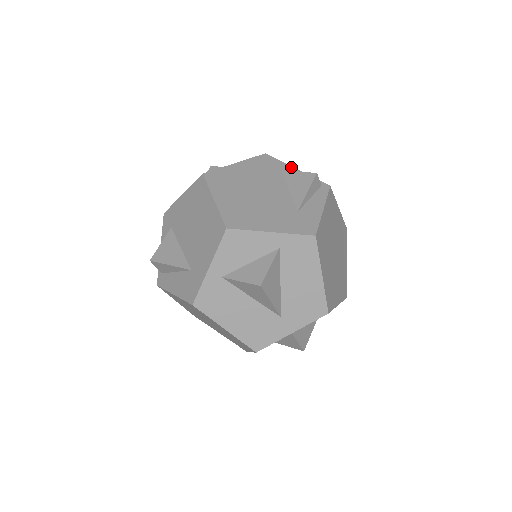
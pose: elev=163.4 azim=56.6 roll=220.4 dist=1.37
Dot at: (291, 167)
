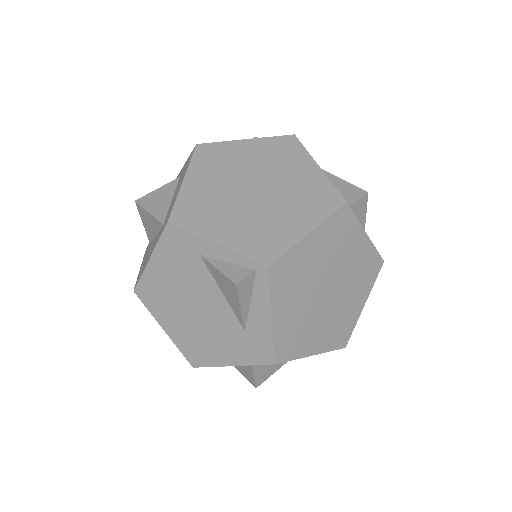
Dot at: (207, 243)
